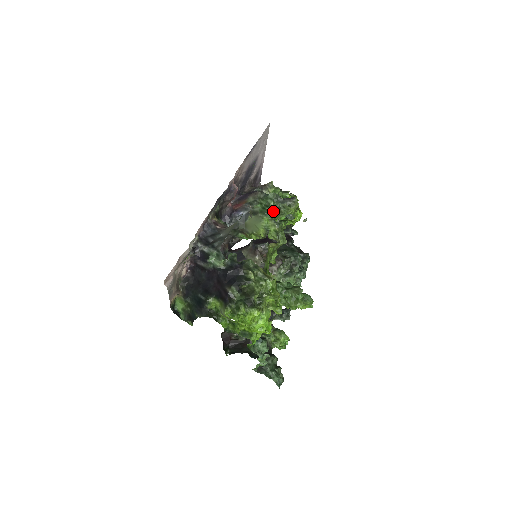
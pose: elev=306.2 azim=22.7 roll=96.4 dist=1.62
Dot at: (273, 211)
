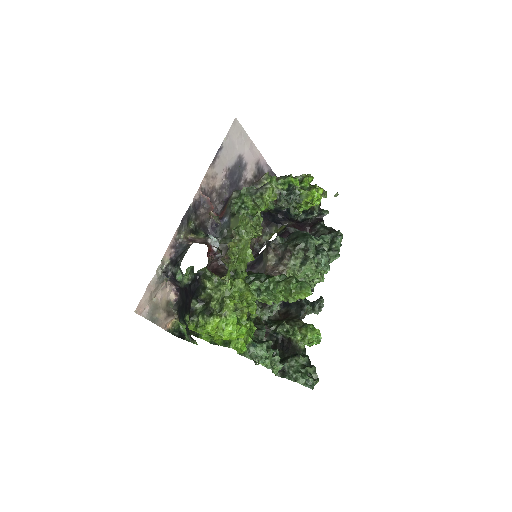
Dot at: (249, 206)
